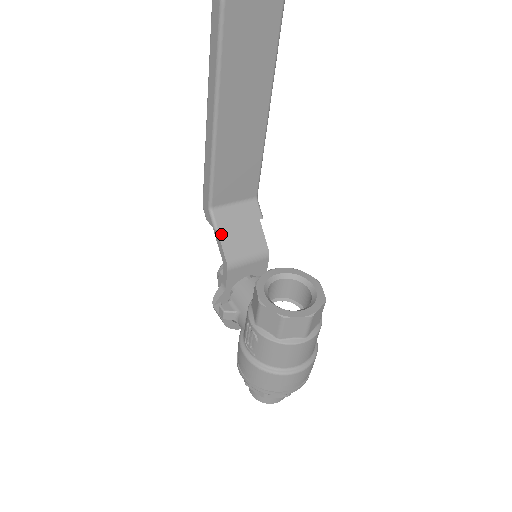
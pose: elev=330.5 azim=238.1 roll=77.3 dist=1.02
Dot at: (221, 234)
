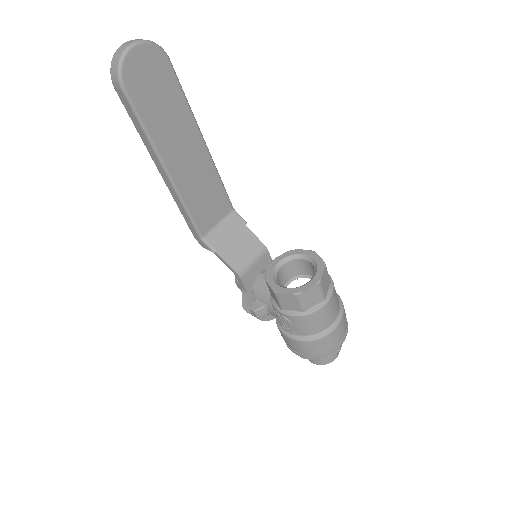
Dot at: (220, 253)
